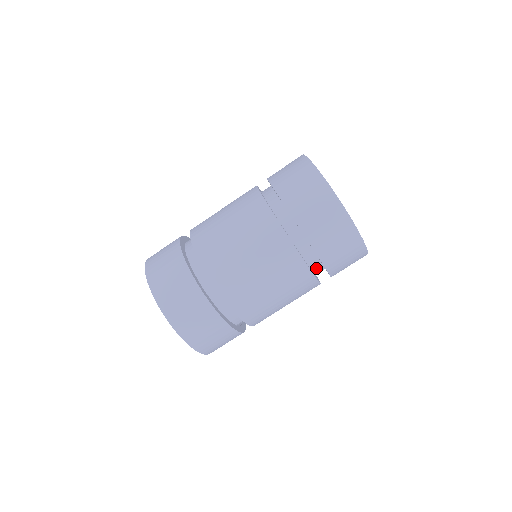
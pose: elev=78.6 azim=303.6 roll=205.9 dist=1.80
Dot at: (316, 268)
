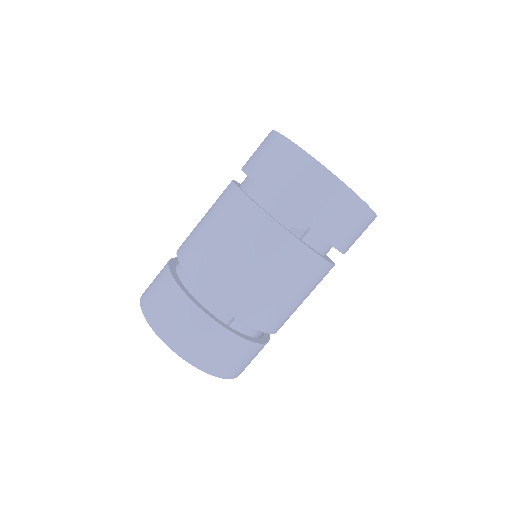
Dot at: (282, 217)
